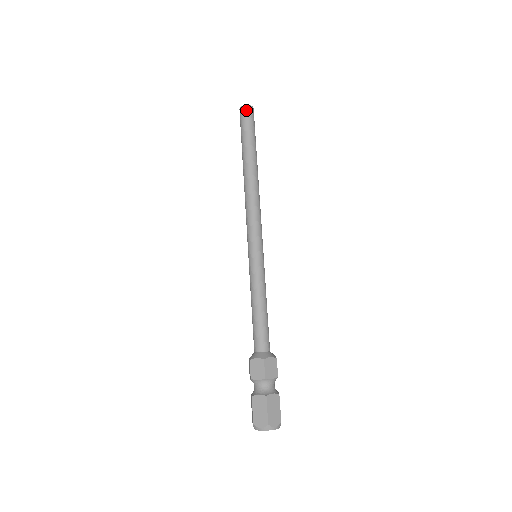
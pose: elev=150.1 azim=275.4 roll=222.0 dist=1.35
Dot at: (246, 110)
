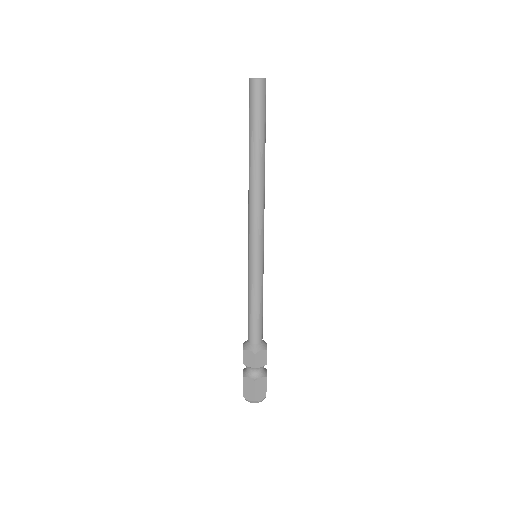
Dot at: (256, 86)
